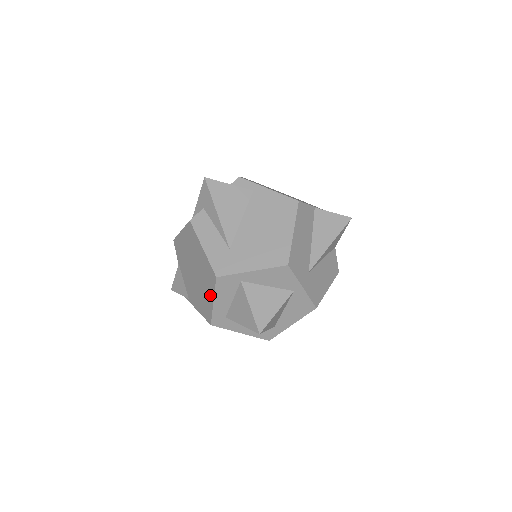
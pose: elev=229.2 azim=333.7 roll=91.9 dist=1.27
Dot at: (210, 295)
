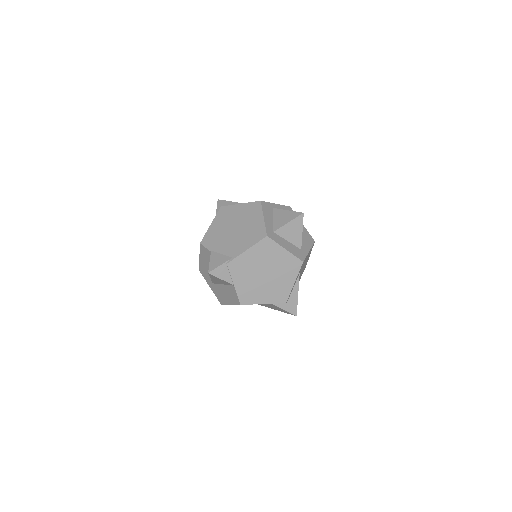
Dot at: (259, 218)
